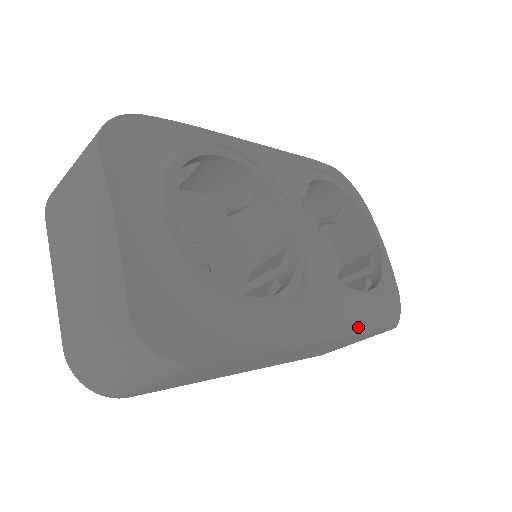
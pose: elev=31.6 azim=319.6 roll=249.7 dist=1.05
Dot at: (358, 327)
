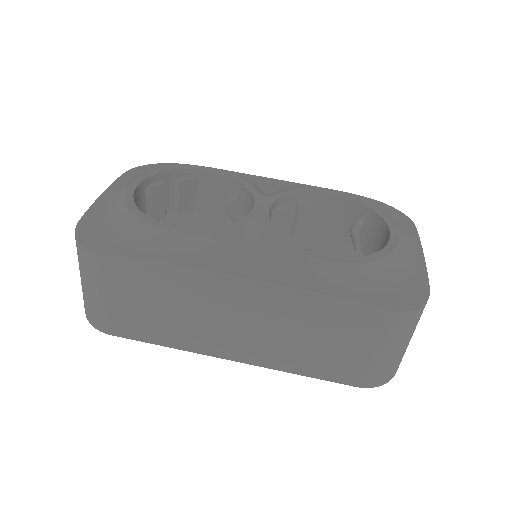
Dot at: (308, 285)
